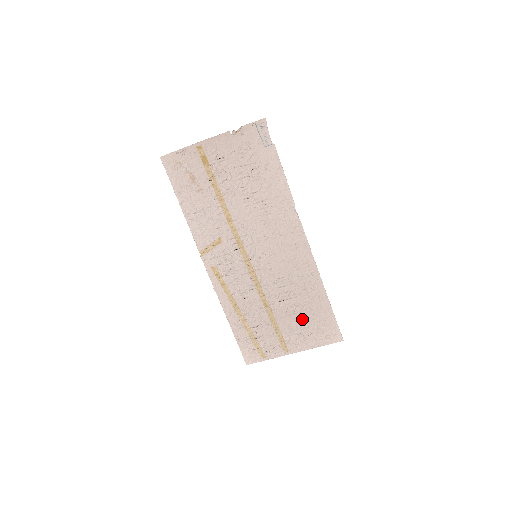
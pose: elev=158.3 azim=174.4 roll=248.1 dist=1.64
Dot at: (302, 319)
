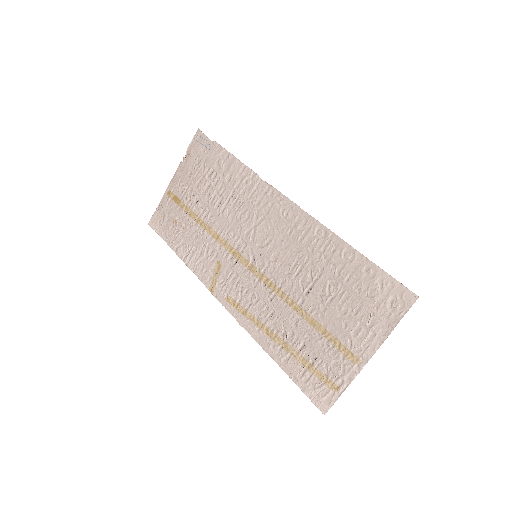
Dot at: (346, 300)
